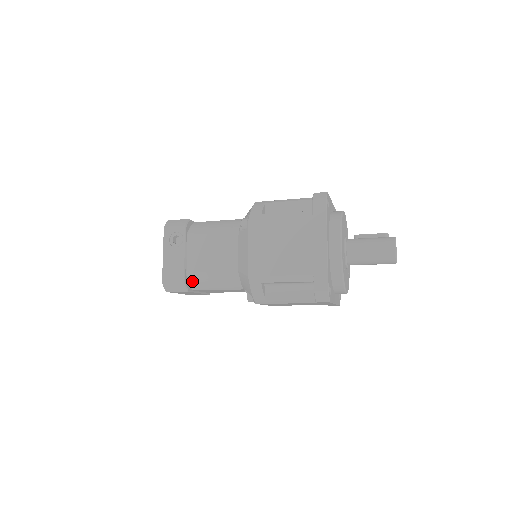
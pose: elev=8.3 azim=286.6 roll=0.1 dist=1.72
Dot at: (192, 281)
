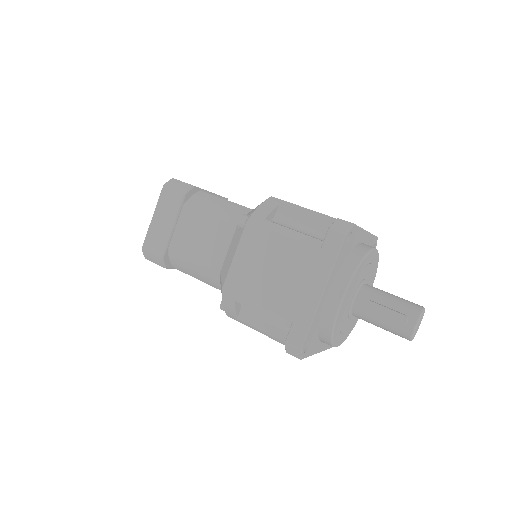
Dot at: occluded
